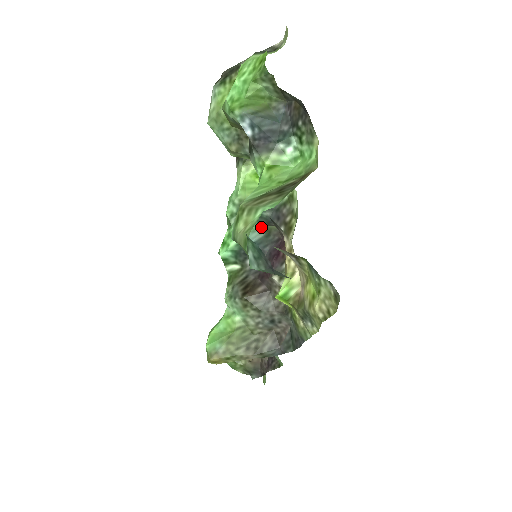
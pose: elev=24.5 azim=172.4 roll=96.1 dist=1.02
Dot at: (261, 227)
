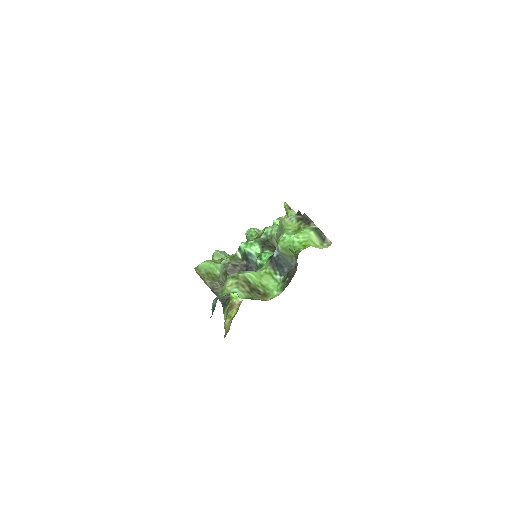
Dot at: occluded
